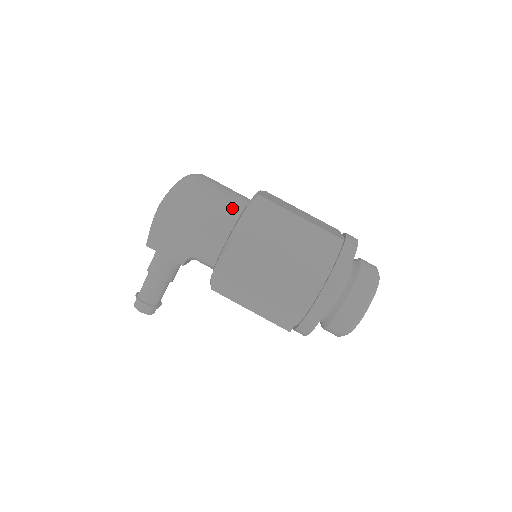
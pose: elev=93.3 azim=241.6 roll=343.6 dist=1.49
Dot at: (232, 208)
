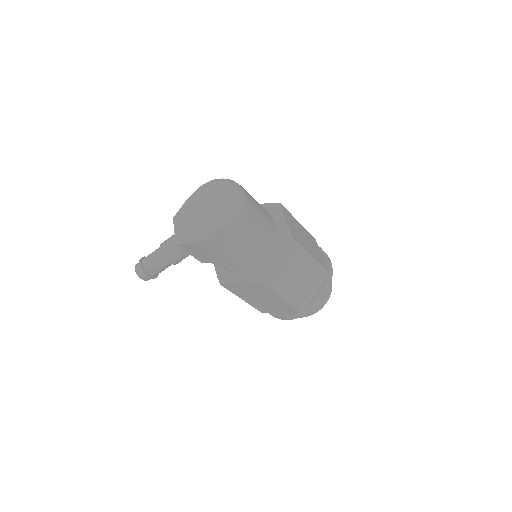
Dot at: (269, 243)
